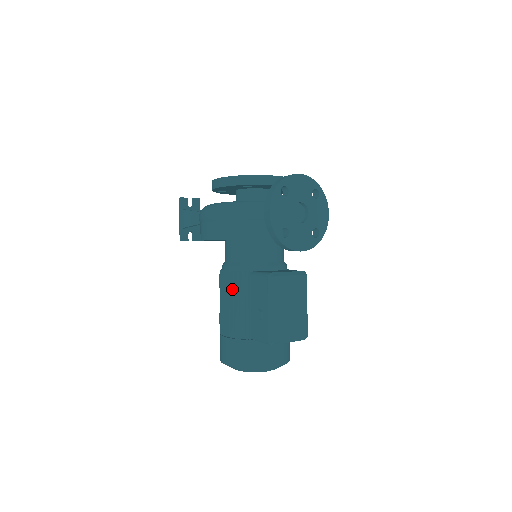
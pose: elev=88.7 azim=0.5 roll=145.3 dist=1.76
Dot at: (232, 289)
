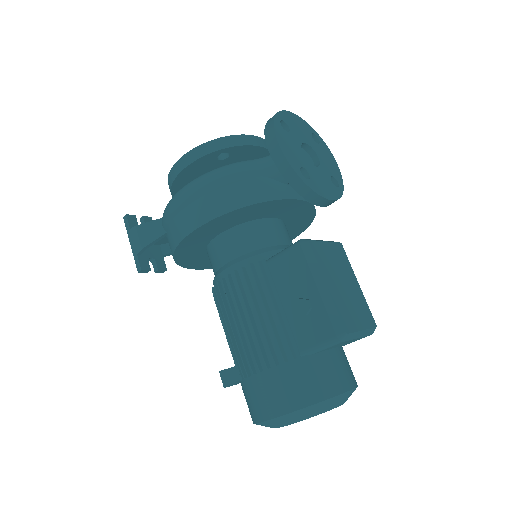
Dot at: (245, 295)
